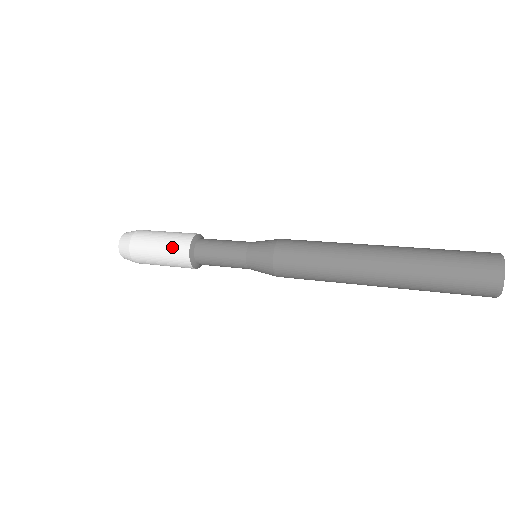
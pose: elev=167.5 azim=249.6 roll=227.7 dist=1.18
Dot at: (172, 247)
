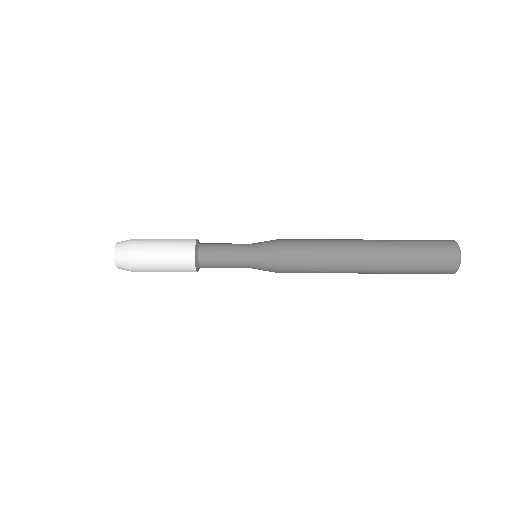
Dot at: (176, 264)
